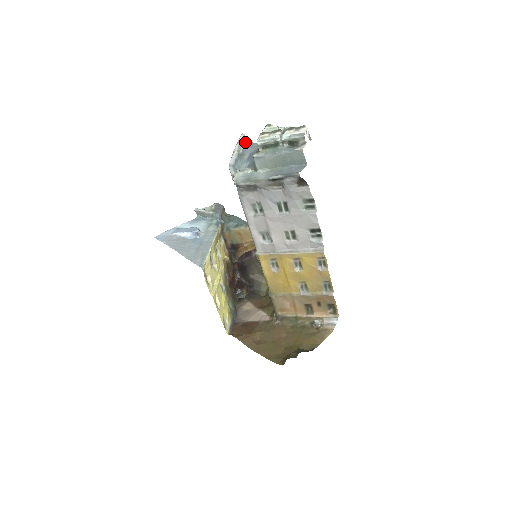
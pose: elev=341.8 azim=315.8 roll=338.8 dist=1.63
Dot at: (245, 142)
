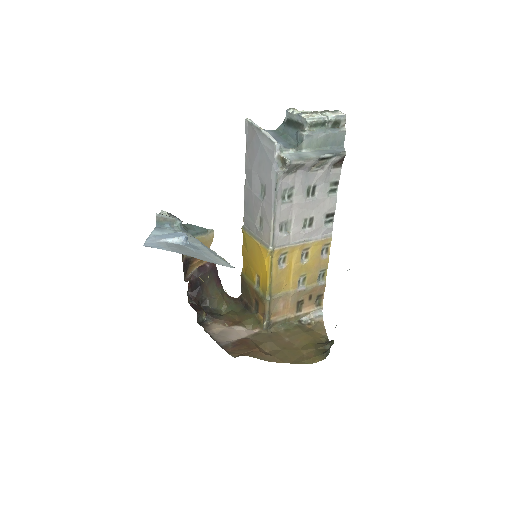
Dot at: occluded
